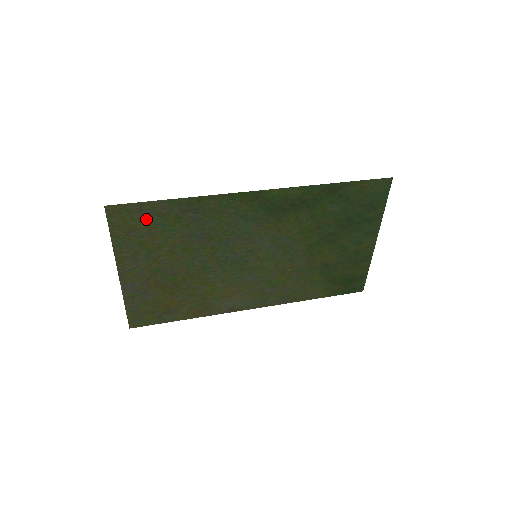
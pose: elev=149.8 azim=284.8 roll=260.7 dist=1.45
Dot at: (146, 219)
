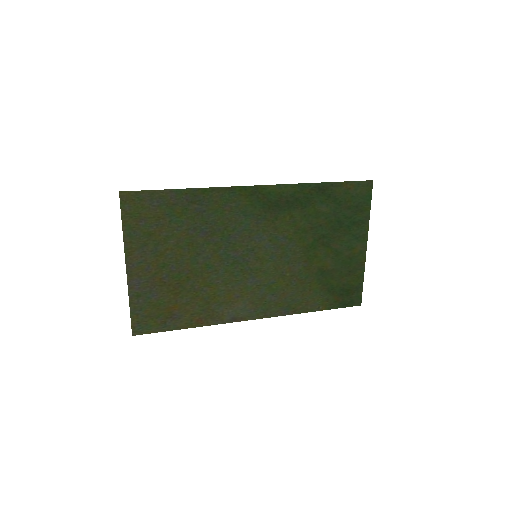
Dot at: (155, 208)
